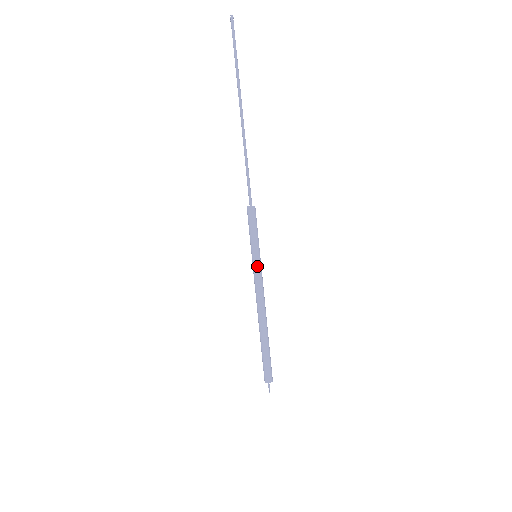
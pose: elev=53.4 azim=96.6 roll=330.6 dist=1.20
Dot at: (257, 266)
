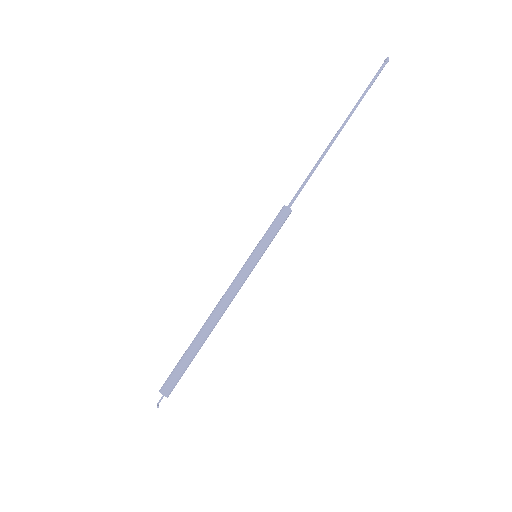
Dot at: (252, 265)
